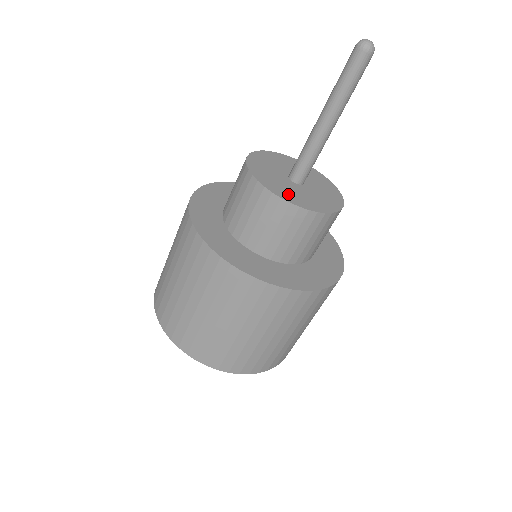
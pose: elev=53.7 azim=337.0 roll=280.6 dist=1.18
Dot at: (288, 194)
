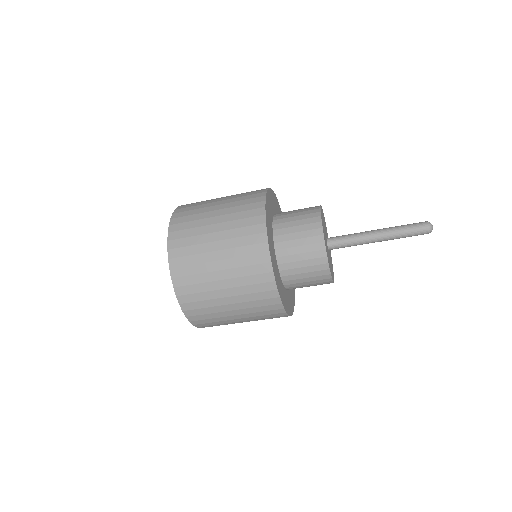
Dot at: occluded
